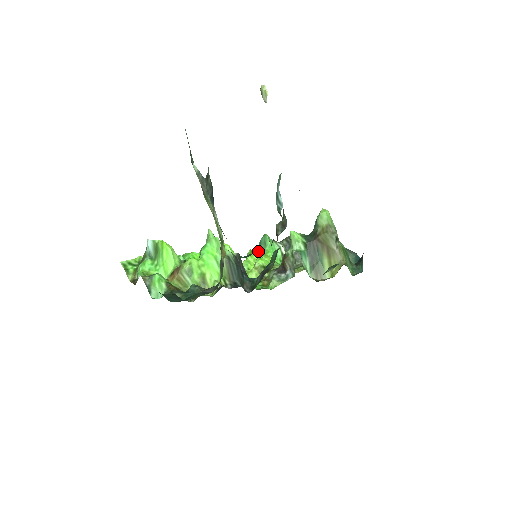
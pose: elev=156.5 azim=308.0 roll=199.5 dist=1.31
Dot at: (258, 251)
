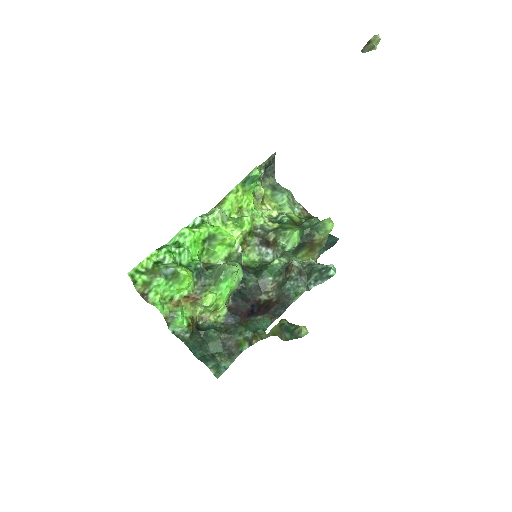
Dot at: (242, 184)
